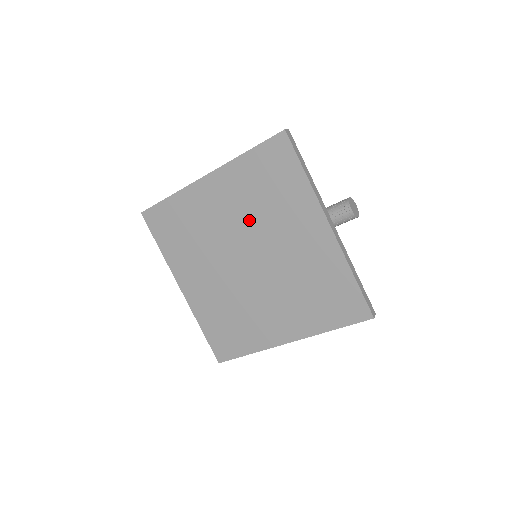
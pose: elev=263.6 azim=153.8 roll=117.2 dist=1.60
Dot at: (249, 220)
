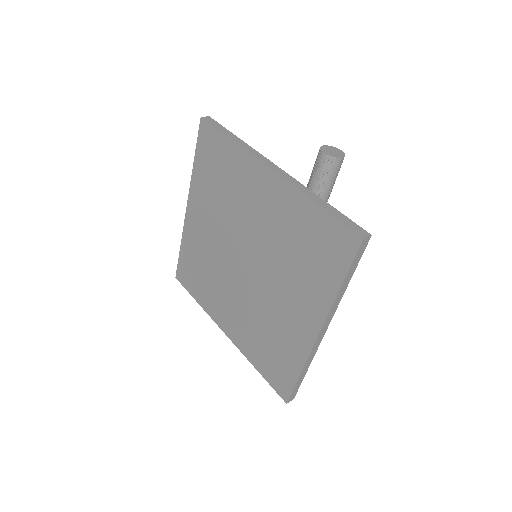
Dot at: (225, 221)
